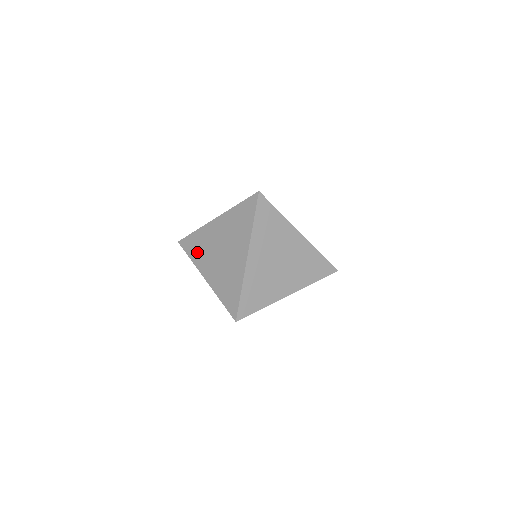
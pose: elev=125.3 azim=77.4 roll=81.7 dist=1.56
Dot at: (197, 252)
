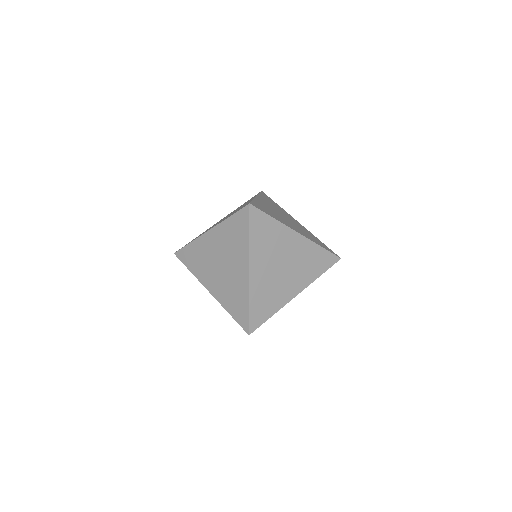
Dot at: (196, 265)
